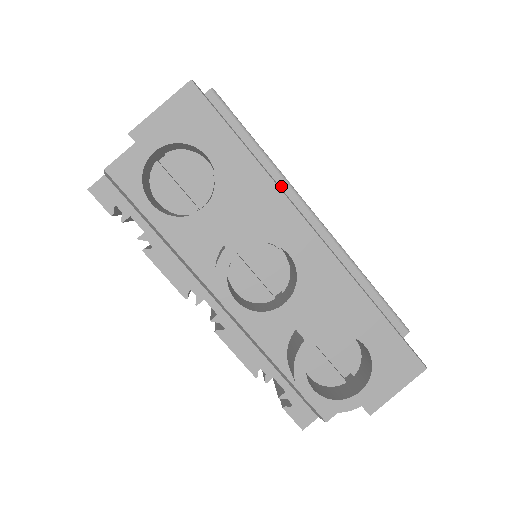
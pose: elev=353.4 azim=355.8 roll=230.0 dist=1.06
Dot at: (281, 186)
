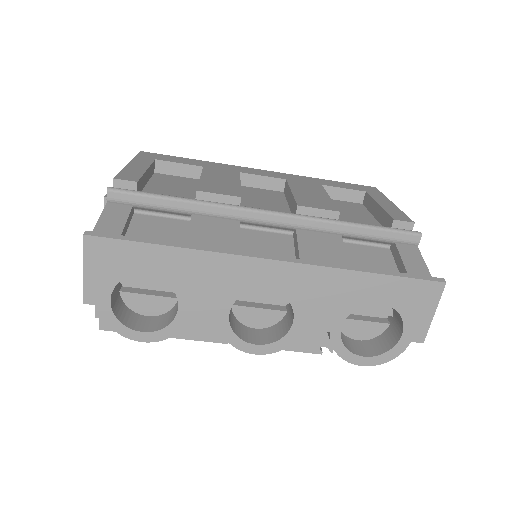
Dot at: (225, 214)
